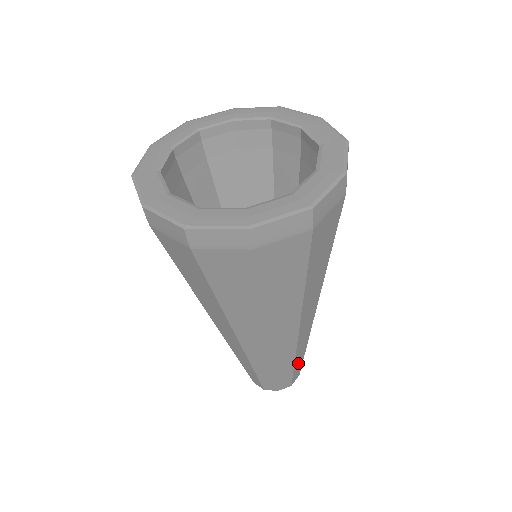
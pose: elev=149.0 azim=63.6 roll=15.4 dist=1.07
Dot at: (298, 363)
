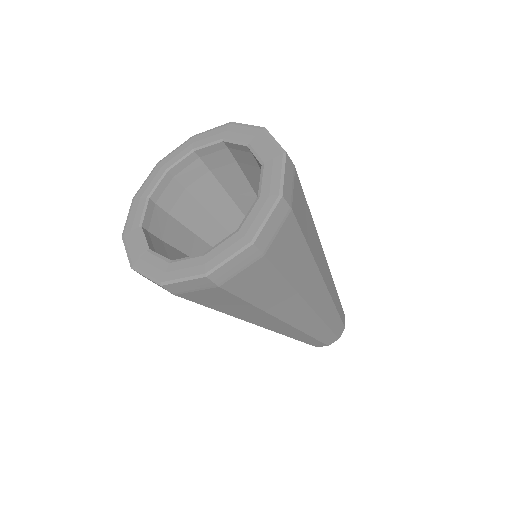
Dot at: (334, 323)
